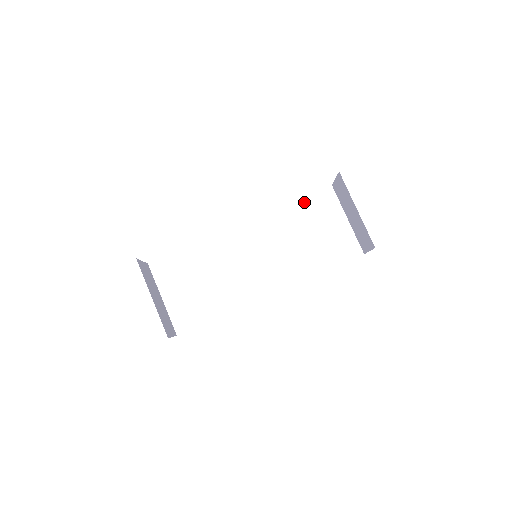
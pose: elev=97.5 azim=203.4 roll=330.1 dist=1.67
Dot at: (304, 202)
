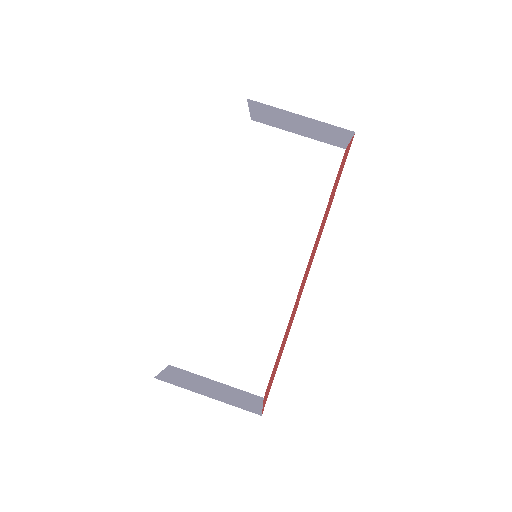
Dot at: (244, 162)
